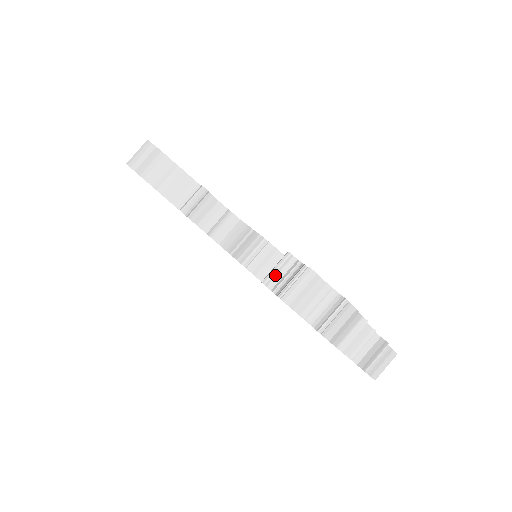
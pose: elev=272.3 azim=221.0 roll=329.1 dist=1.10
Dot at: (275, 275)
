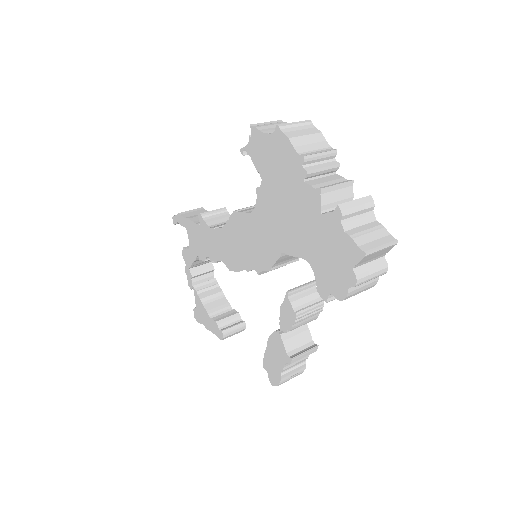
Dot at: occluded
